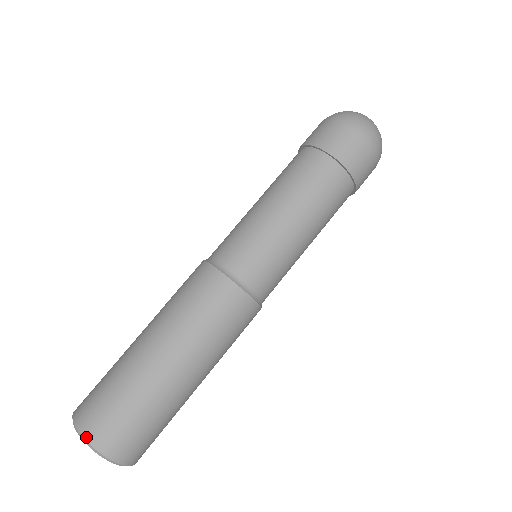
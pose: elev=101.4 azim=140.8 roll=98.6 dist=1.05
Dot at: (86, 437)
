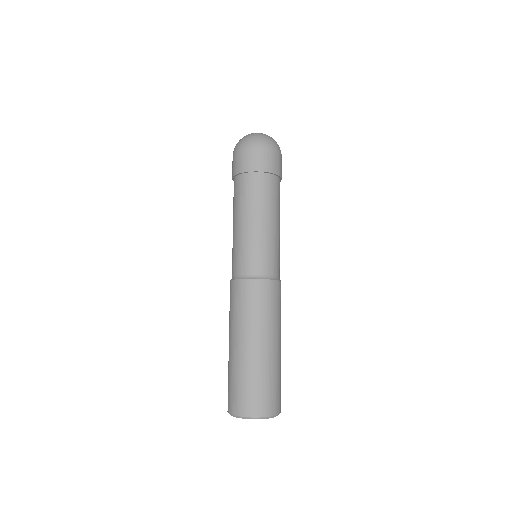
Dot at: (271, 415)
